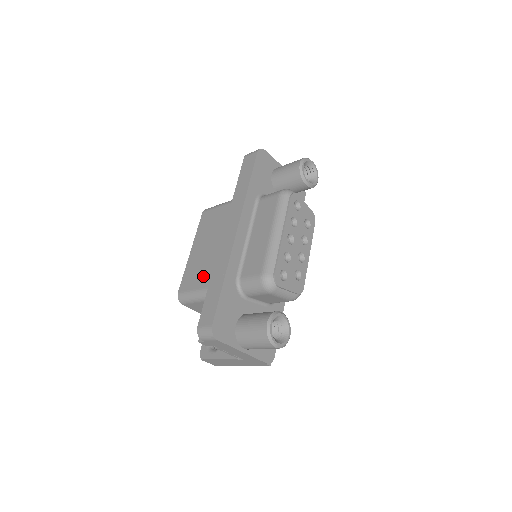
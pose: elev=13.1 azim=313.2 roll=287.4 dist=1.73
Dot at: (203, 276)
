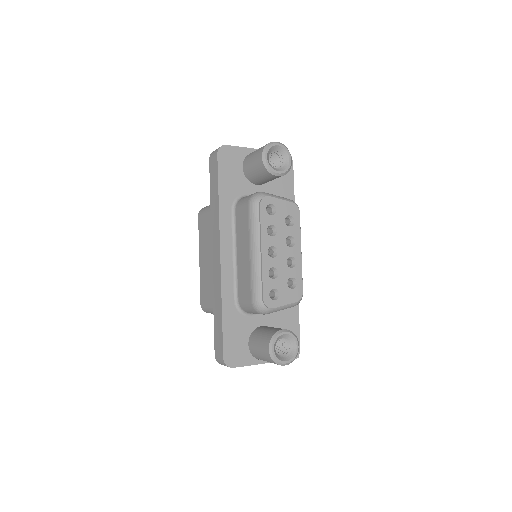
Dot at: (212, 292)
